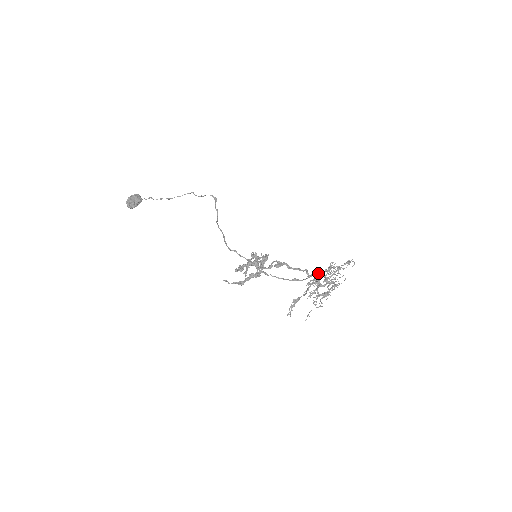
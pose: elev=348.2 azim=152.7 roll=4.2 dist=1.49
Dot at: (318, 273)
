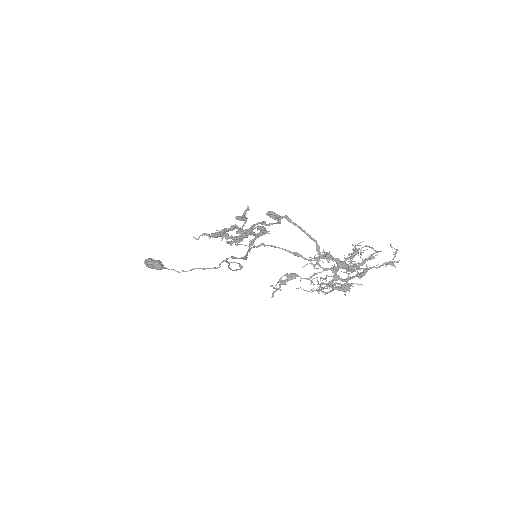
Dot at: (336, 260)
